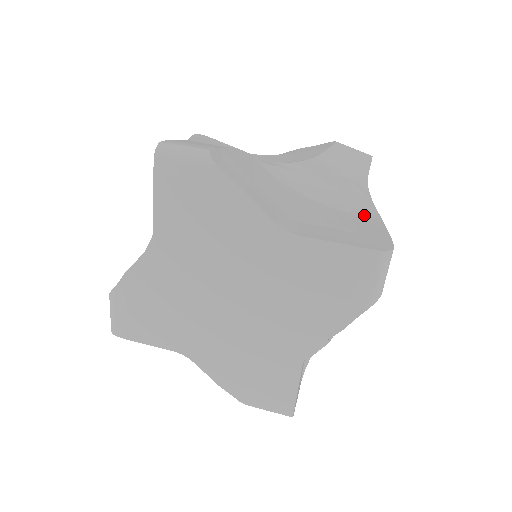
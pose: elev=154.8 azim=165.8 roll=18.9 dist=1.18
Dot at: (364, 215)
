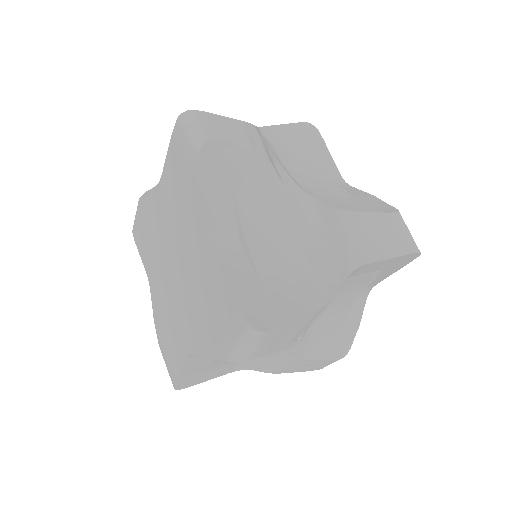
Dot at: (315, 291)
